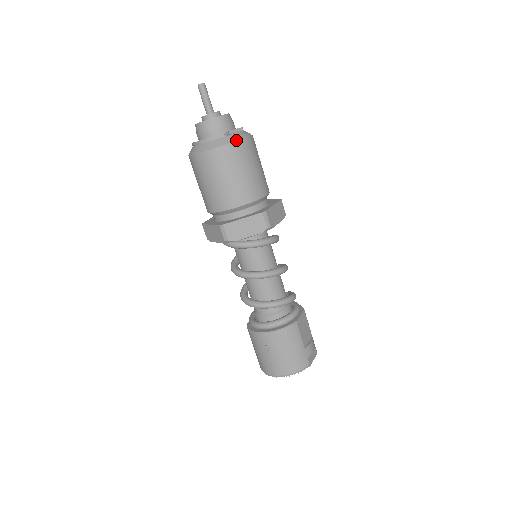
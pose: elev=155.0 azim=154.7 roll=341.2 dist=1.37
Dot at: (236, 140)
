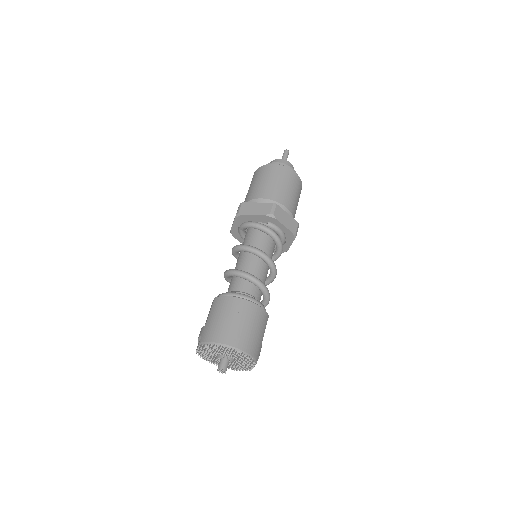
Dot at: (301, 181)
